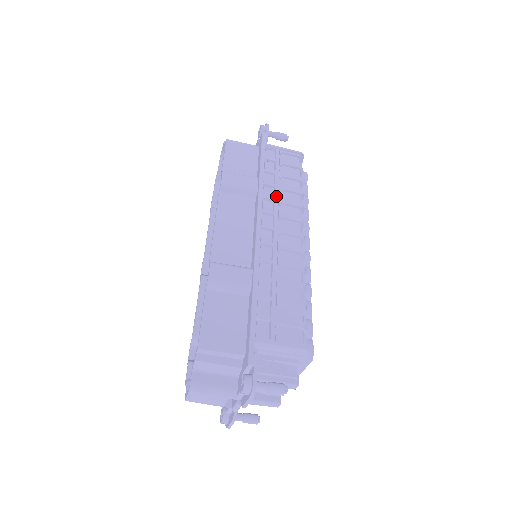
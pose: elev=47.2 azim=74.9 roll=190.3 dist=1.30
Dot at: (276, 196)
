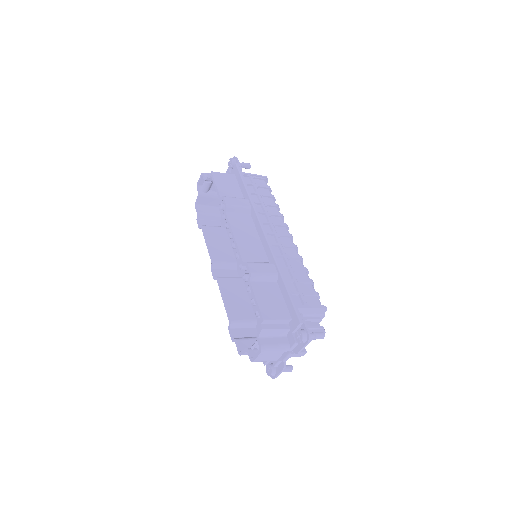
Dot at: (265, 210)
